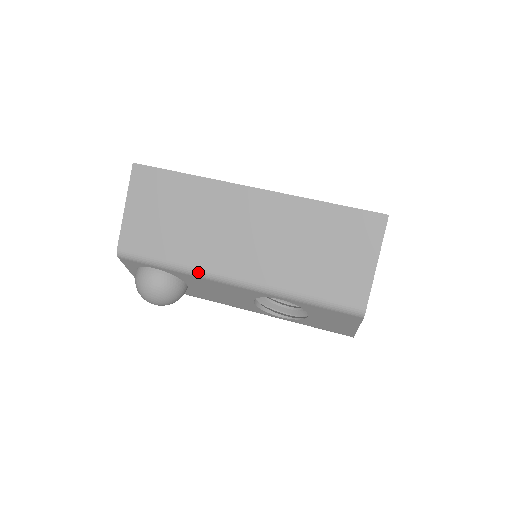
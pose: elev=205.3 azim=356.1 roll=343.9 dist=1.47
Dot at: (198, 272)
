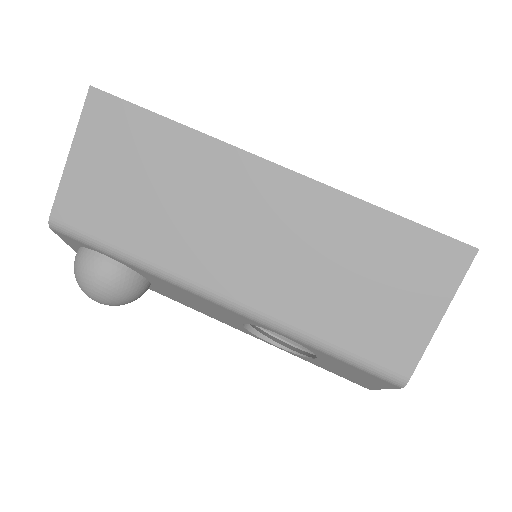
Dot at: (168, 275)
